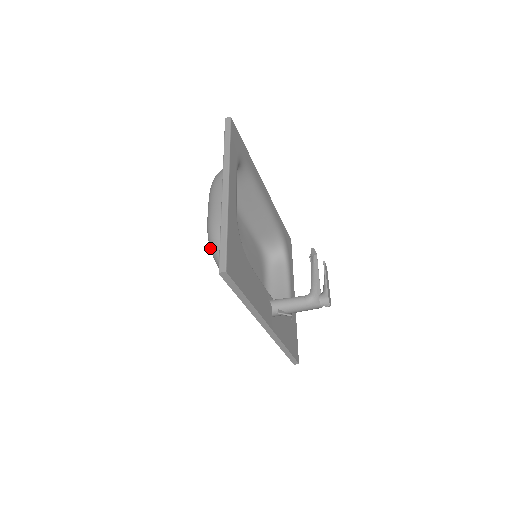
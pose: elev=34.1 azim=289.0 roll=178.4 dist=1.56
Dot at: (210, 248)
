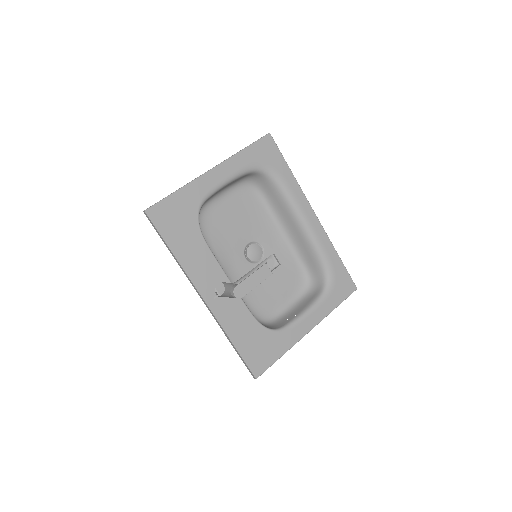
Dot at: occluded
